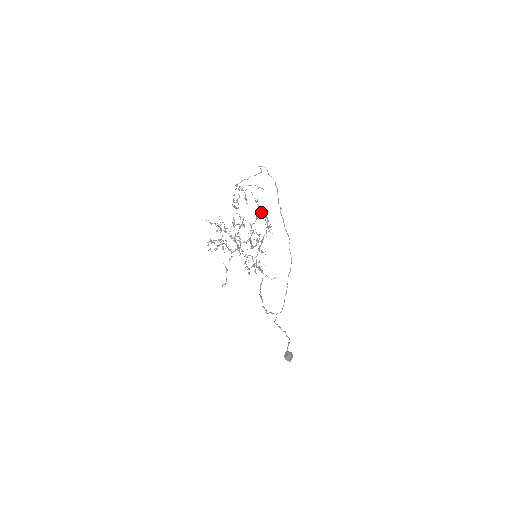
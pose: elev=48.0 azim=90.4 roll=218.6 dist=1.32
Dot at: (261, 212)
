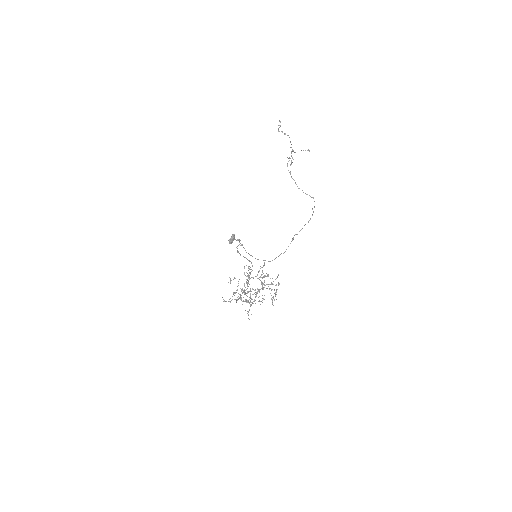
Dot at: occluded
